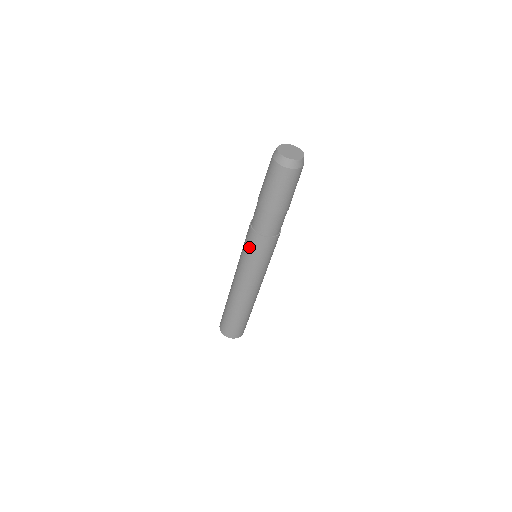
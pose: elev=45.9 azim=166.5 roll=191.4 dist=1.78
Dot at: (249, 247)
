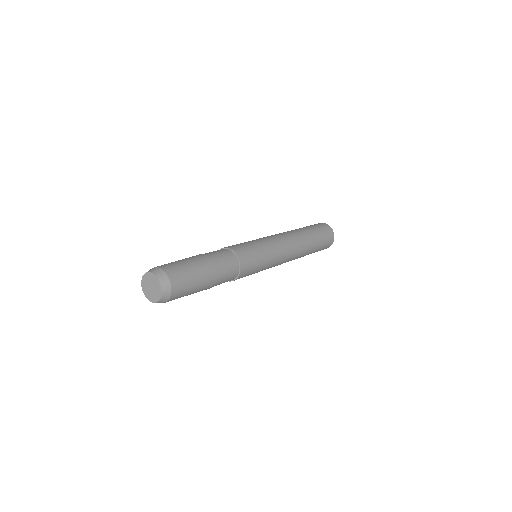
Dot at: occluded
